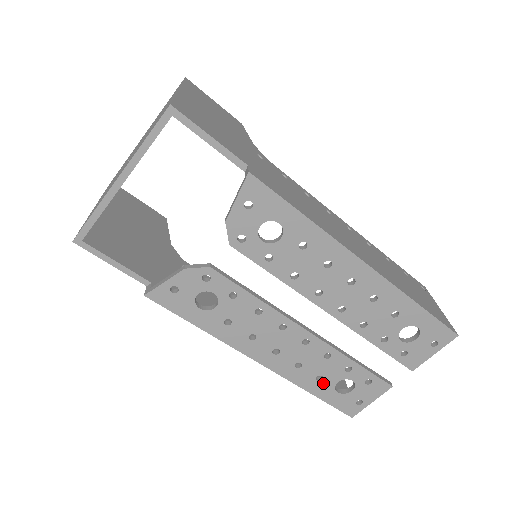
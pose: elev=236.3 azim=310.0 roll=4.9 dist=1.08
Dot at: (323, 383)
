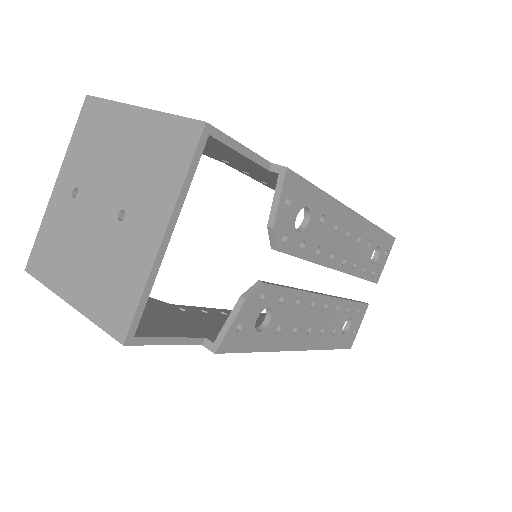
Dot at: (336, 334)
